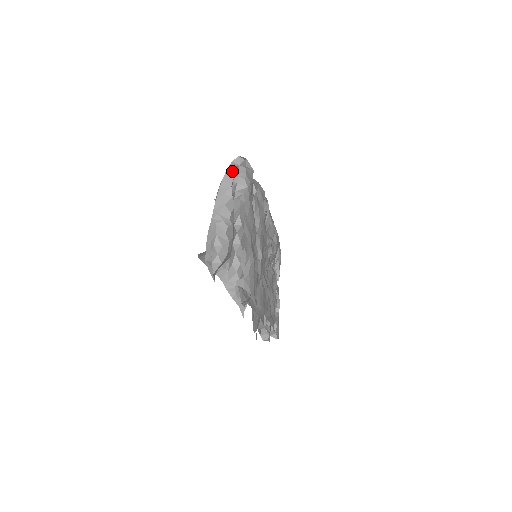
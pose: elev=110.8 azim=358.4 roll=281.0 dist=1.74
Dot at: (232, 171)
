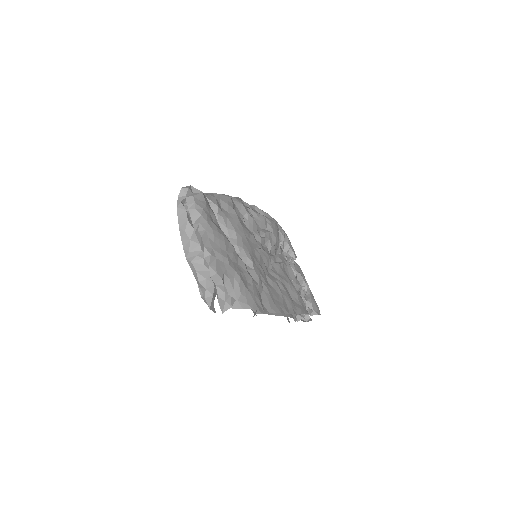
Dot at: (182, 206)
